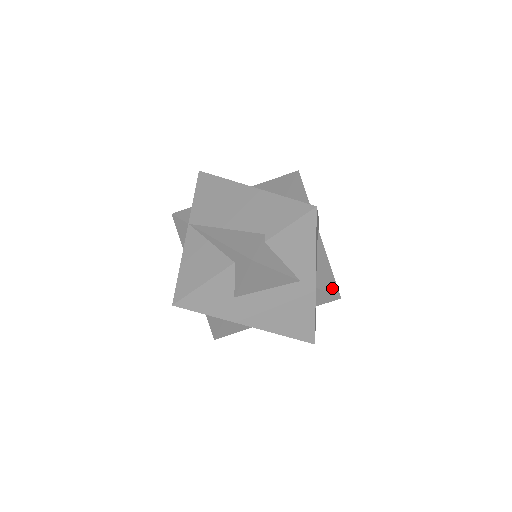
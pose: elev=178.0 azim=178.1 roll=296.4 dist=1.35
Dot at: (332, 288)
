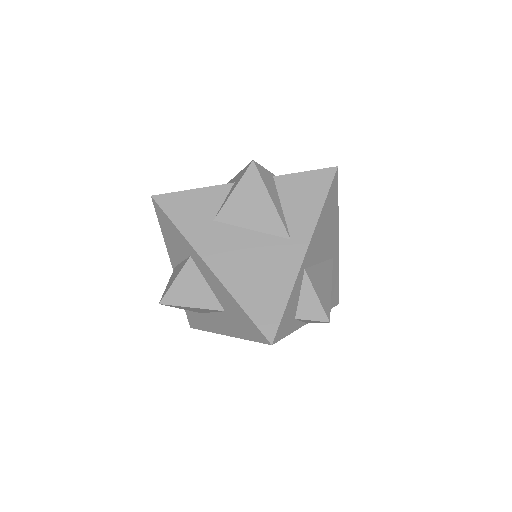
Dot at: (323, 301)
